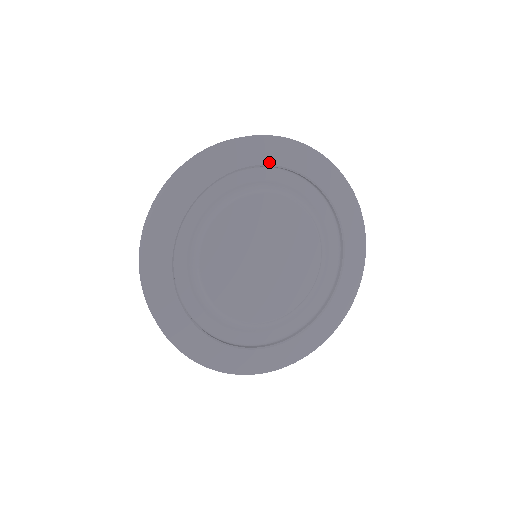
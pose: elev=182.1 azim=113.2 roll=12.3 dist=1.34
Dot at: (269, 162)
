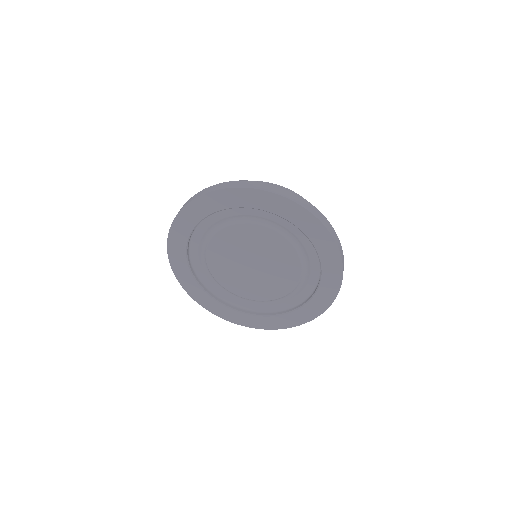
Dot at: (230, 206)
